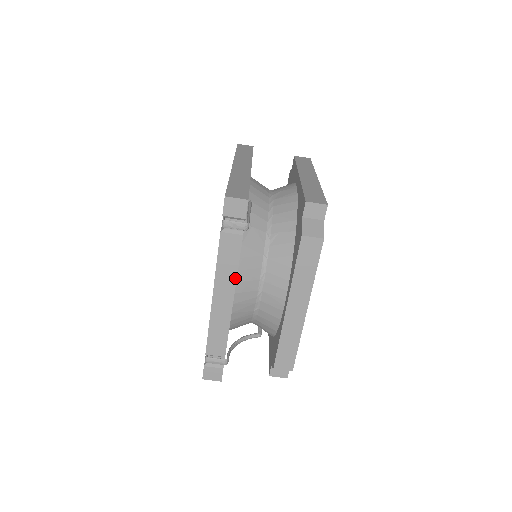
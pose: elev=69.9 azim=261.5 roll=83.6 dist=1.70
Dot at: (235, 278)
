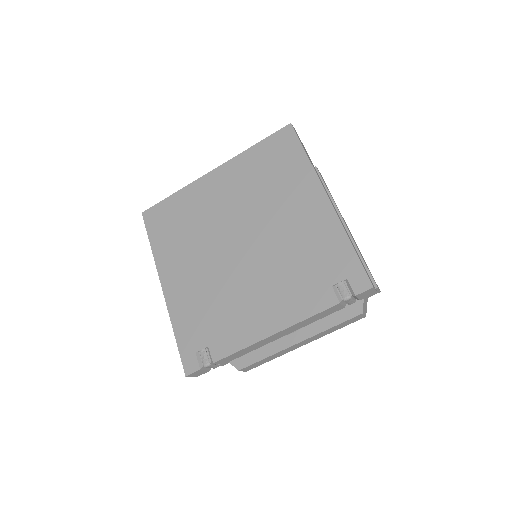
Dot at: occluded
